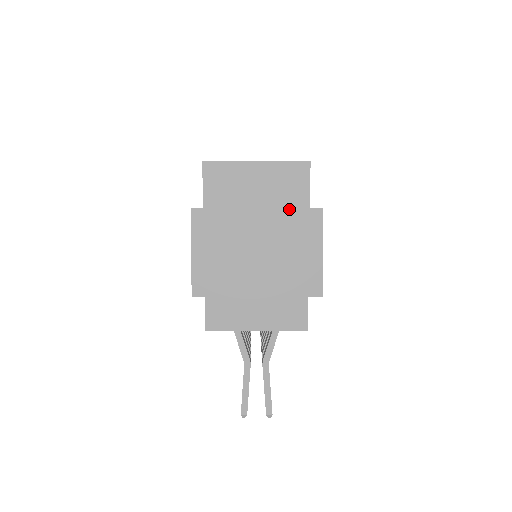
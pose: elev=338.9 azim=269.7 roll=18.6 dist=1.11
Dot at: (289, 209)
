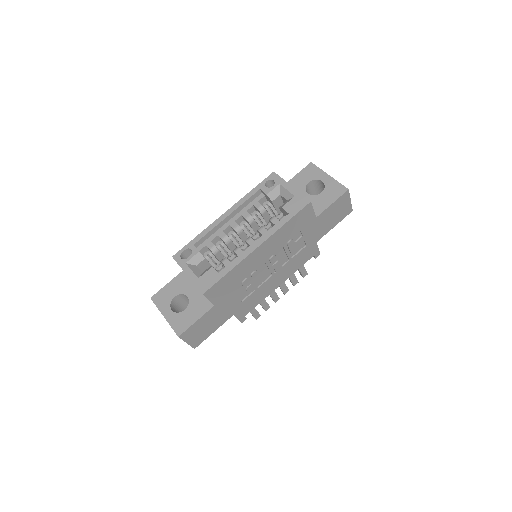
Dot at: (171, 326)
